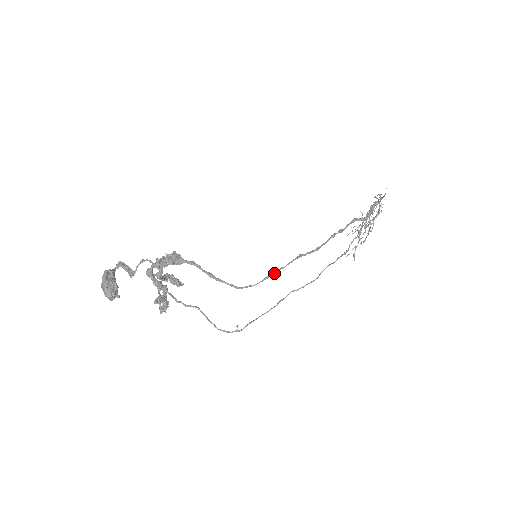
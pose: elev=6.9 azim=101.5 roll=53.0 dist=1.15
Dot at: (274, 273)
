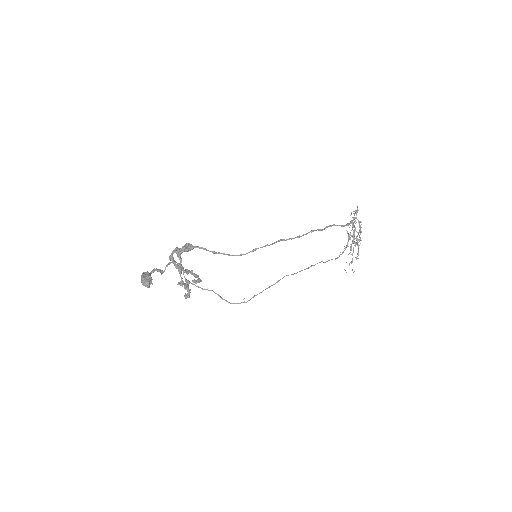
Dot at: (261, 247)
